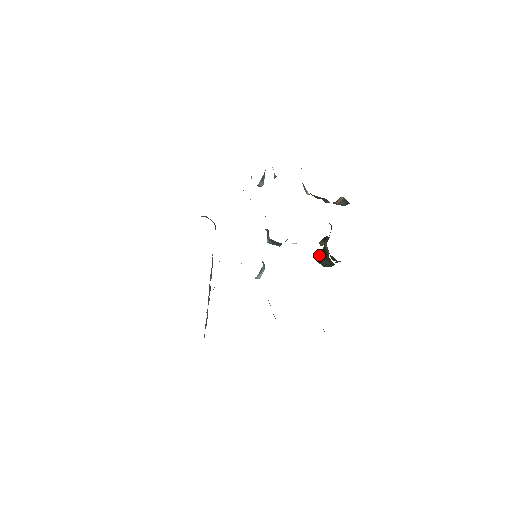
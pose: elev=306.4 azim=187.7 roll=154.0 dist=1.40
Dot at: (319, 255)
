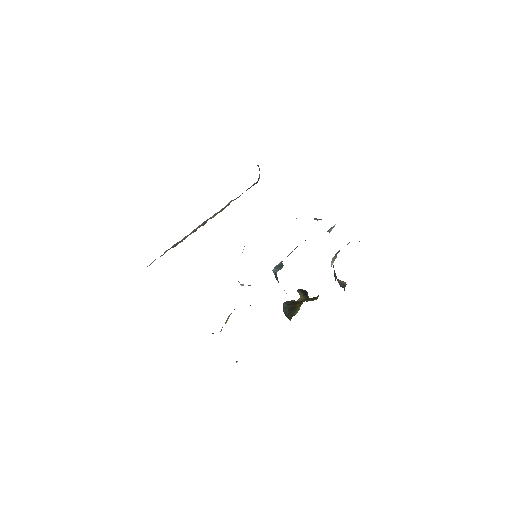
Dot at: (289, 303)
